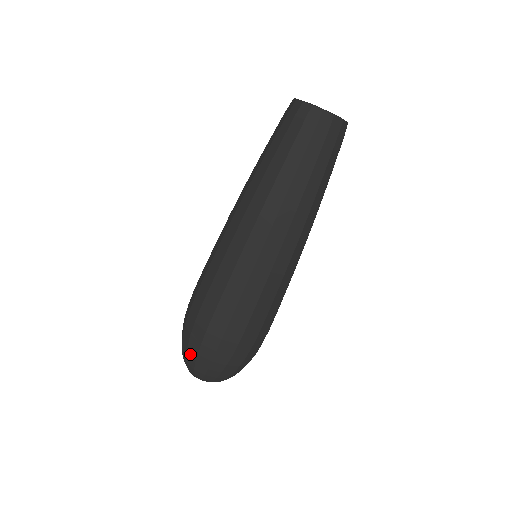
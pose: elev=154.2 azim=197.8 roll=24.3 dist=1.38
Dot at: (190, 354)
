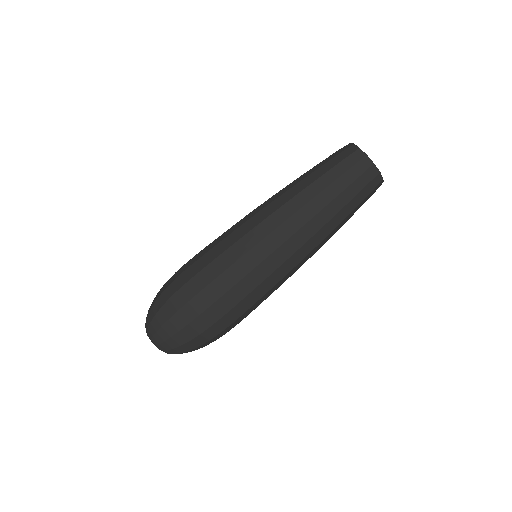
Dot at: (155, 306)
